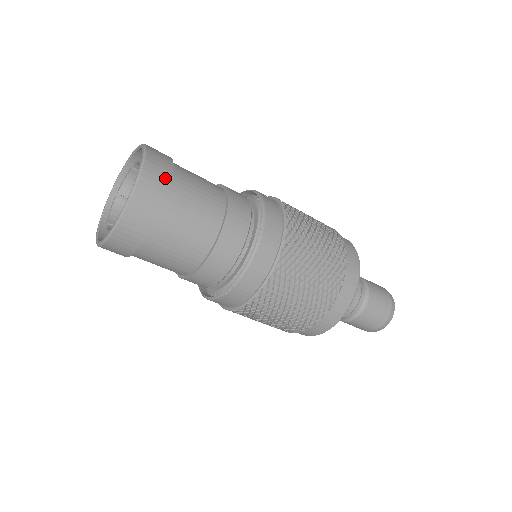
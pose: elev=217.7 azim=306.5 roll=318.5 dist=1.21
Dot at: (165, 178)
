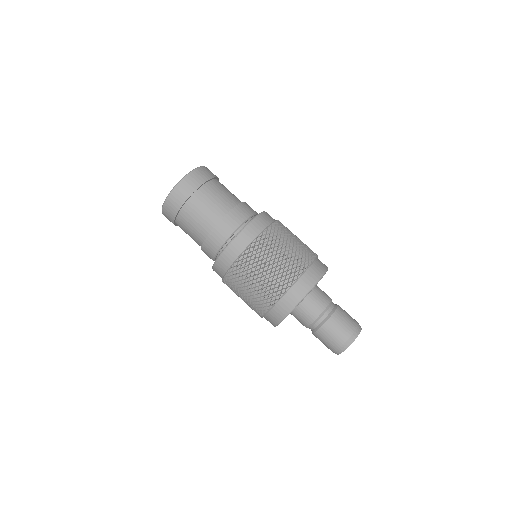
Dot at: (216, 176)
